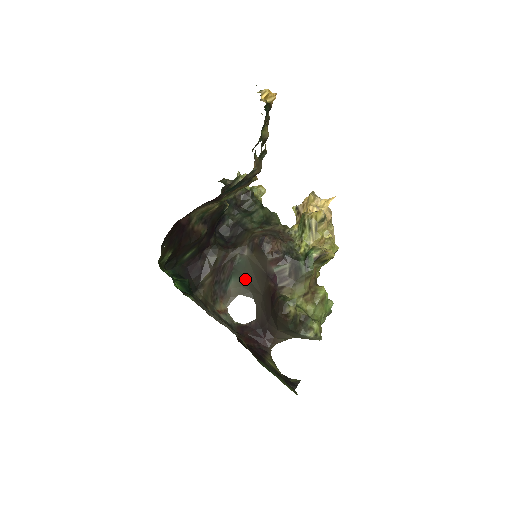
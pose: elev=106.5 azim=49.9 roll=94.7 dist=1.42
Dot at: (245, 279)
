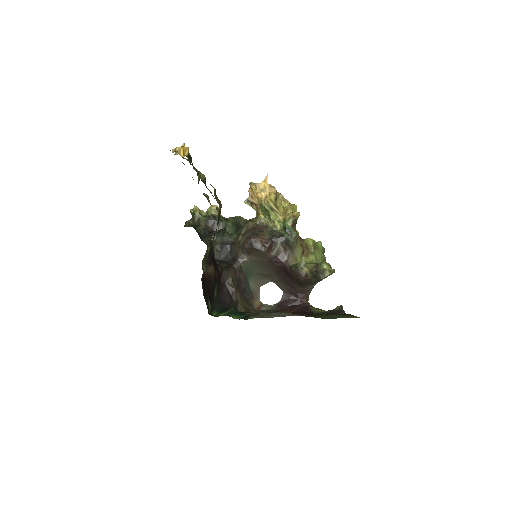
Dot at: (257, 274)
